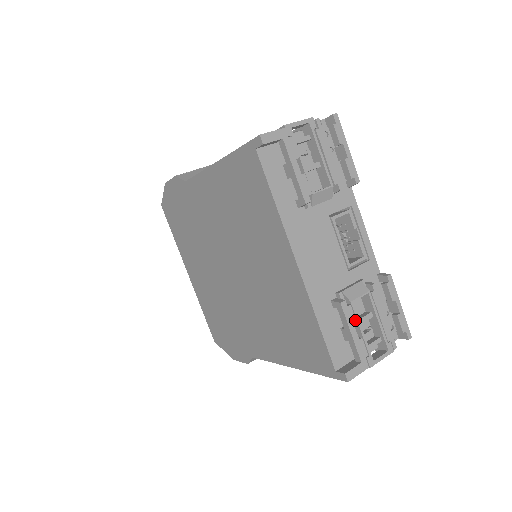
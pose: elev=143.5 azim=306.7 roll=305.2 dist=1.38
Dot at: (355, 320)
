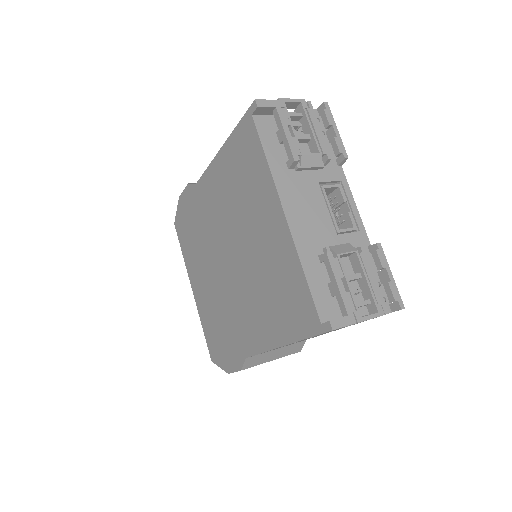
Dot at: (342, 273)
